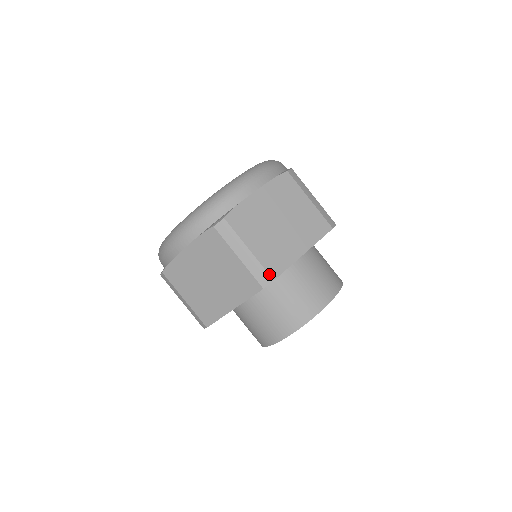
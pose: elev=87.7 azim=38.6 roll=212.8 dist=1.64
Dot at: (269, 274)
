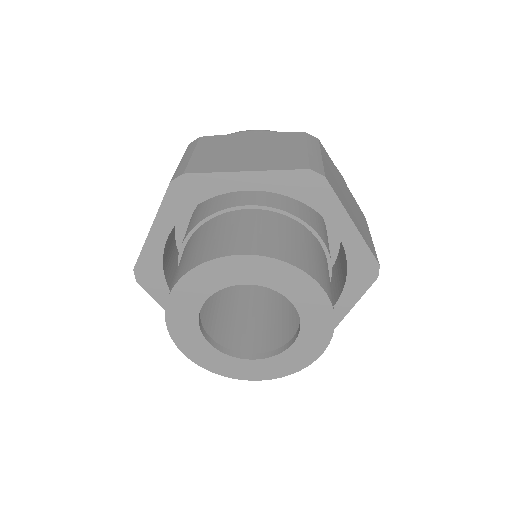
Dot at: (186, 169)
